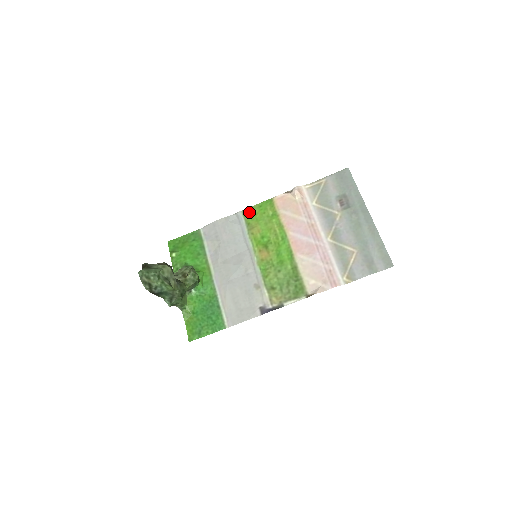
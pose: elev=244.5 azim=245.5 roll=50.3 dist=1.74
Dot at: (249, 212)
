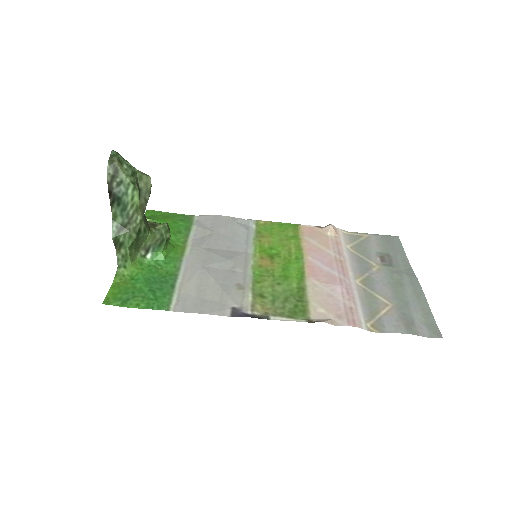
Dot at: (265, 224)
